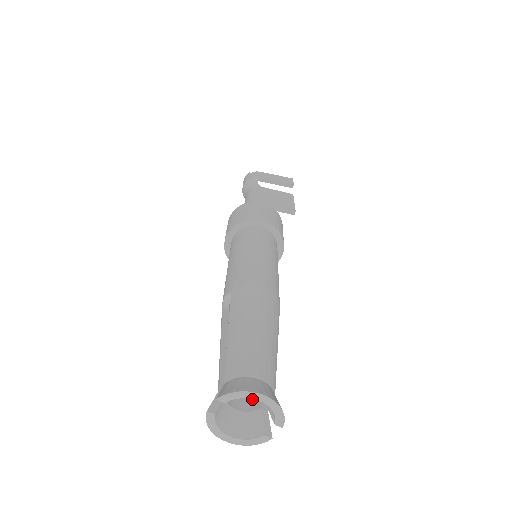
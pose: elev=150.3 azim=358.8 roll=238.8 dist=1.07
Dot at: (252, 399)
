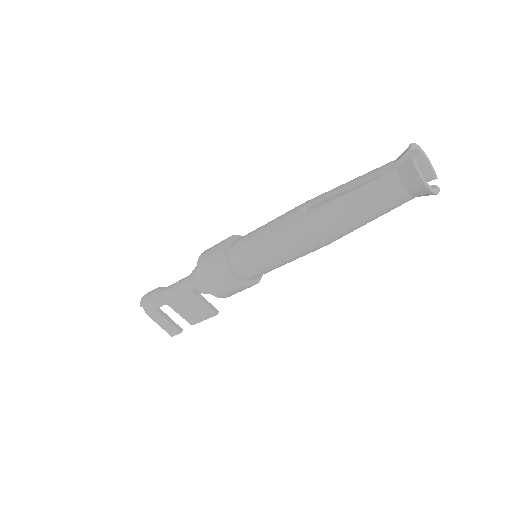
Dot at: occluded
